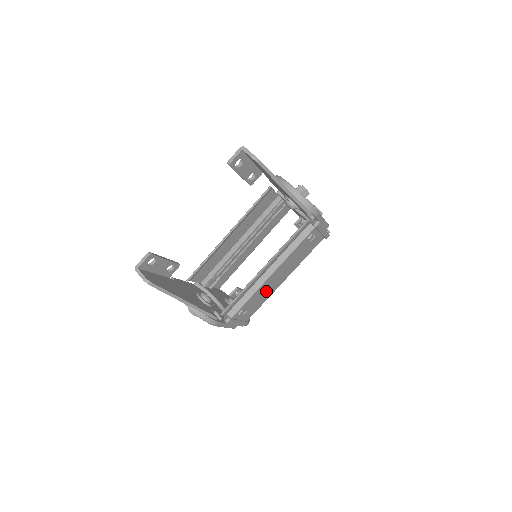
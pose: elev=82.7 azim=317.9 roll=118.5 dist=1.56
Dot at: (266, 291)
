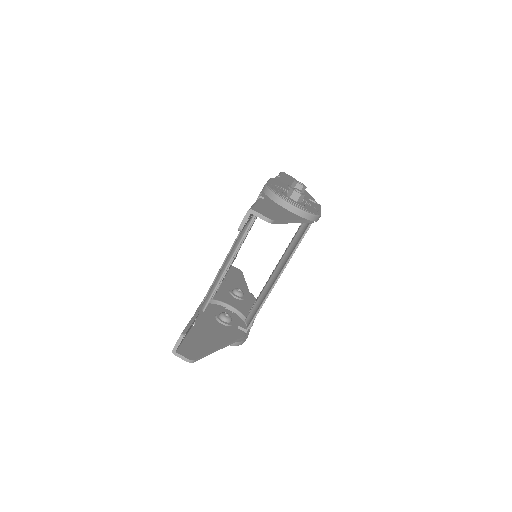
Dot at: occluded
